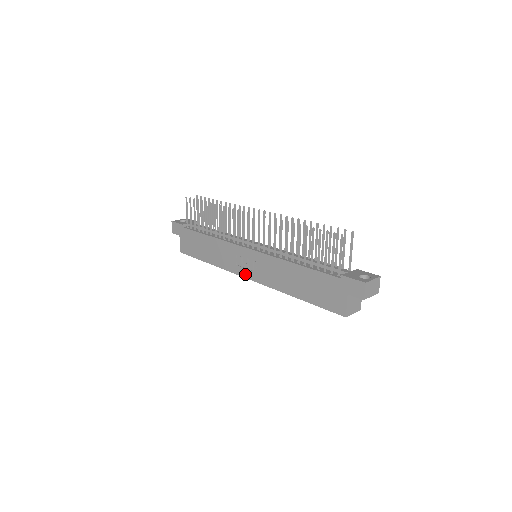
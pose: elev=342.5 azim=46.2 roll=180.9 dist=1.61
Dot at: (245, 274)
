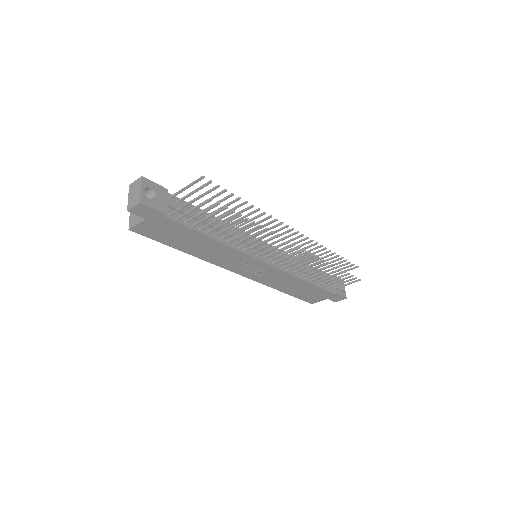
Dot at: (239, 272)
